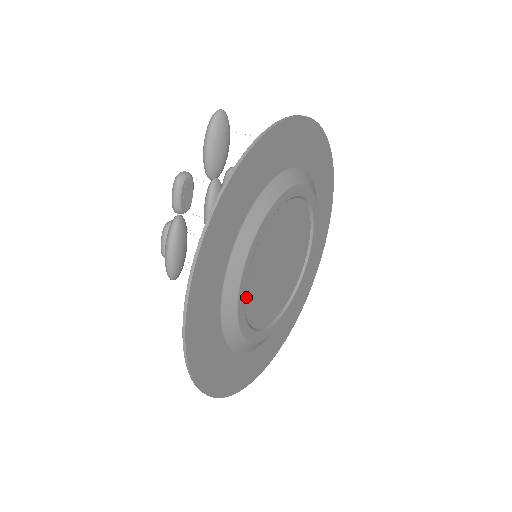
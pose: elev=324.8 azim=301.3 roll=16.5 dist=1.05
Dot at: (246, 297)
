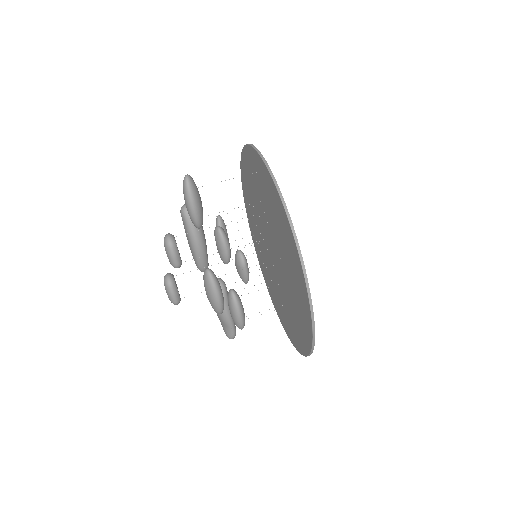
Dot at: occluded
